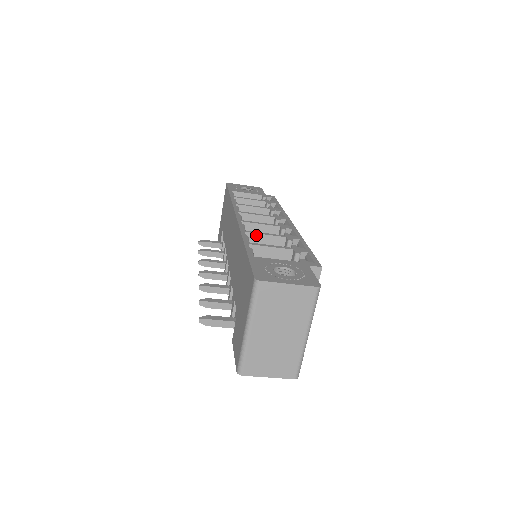
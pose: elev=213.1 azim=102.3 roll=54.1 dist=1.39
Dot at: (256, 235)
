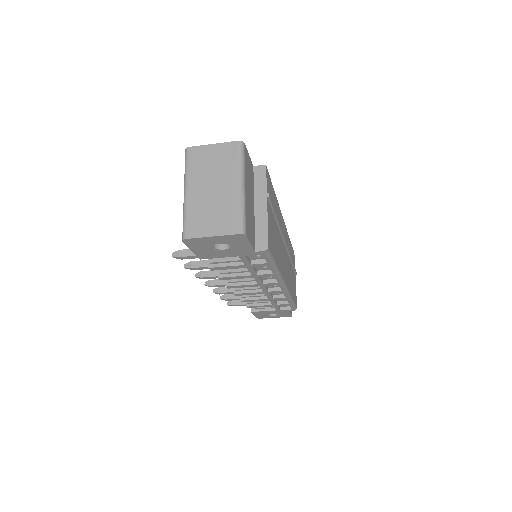
Dot at: occluded
